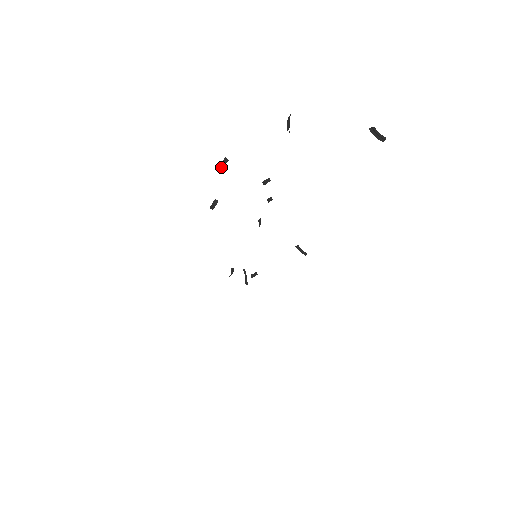
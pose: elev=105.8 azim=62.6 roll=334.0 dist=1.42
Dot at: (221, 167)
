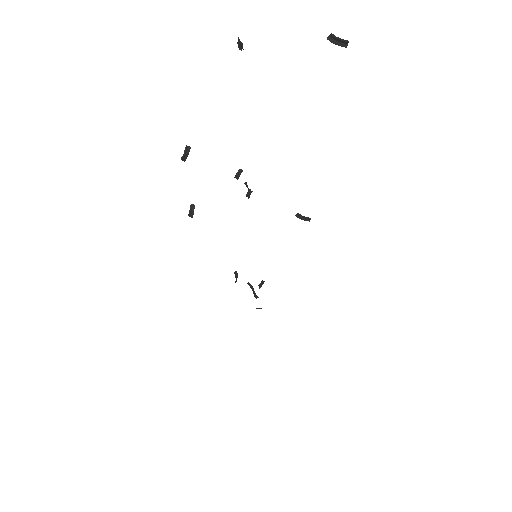
Dot at: (185, 159)
